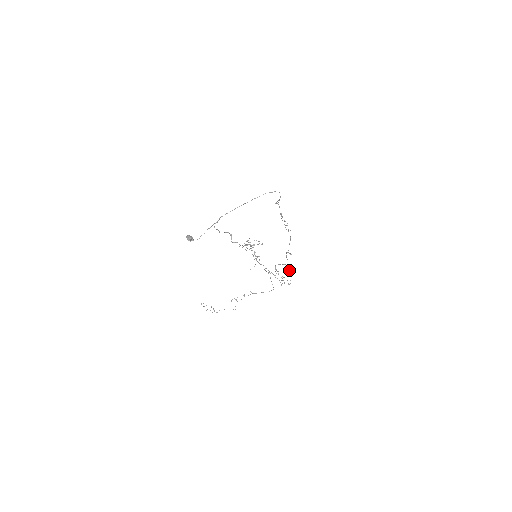
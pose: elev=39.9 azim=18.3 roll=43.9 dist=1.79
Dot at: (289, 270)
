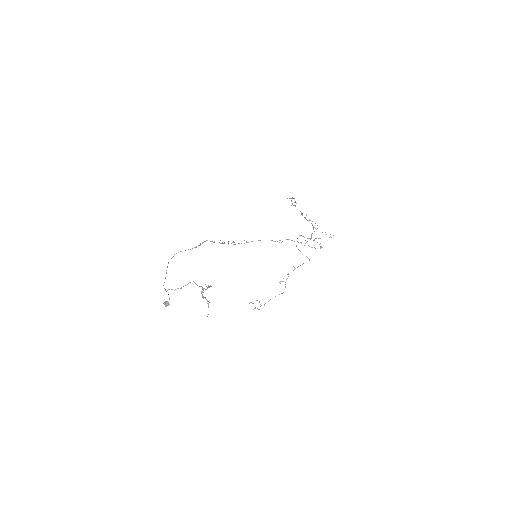
Dot at: occluded
